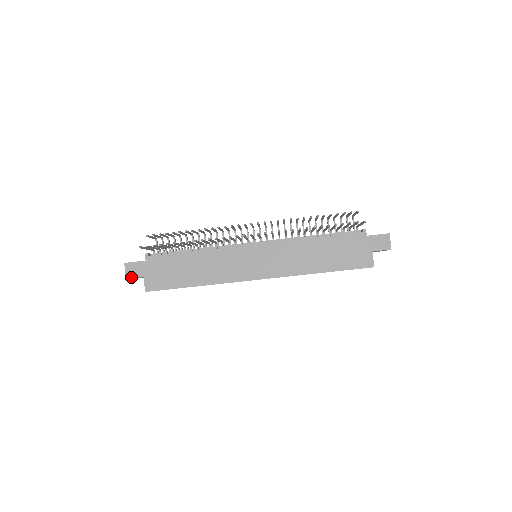
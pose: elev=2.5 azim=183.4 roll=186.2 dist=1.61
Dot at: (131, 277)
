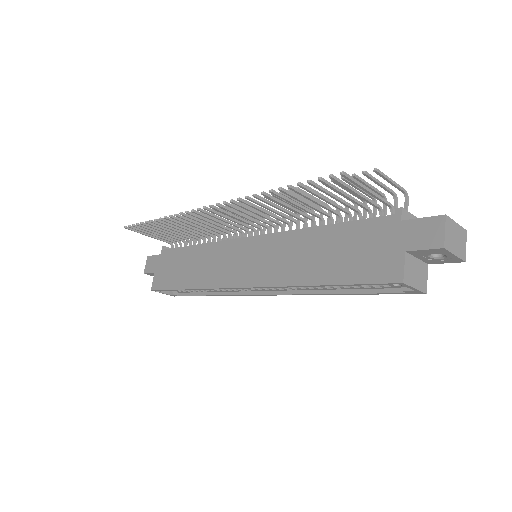
Dot at: (147, 272)
